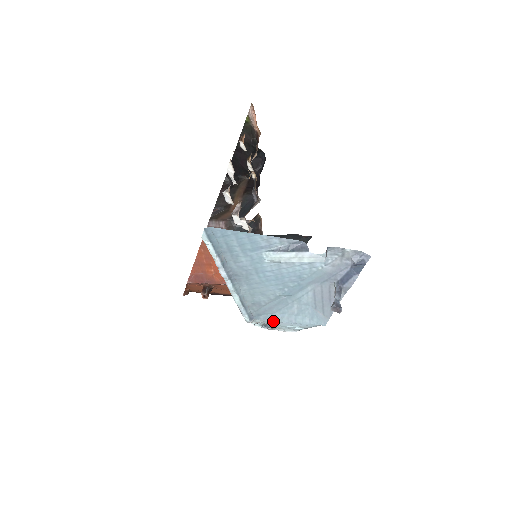
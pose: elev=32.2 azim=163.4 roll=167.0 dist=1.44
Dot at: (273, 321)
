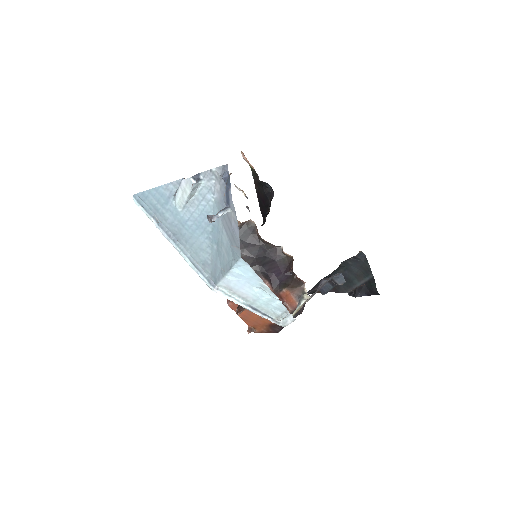
Dot at: (229, 283)
